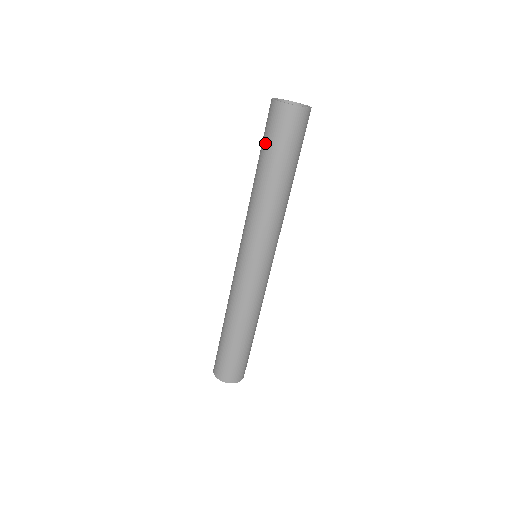
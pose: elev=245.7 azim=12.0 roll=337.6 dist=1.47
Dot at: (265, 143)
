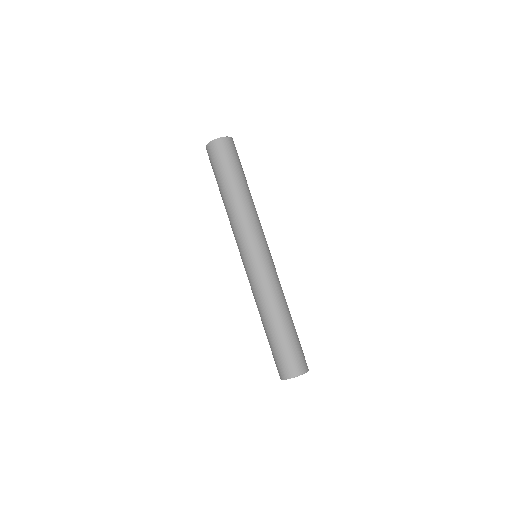
Dot at: (219, 170)
